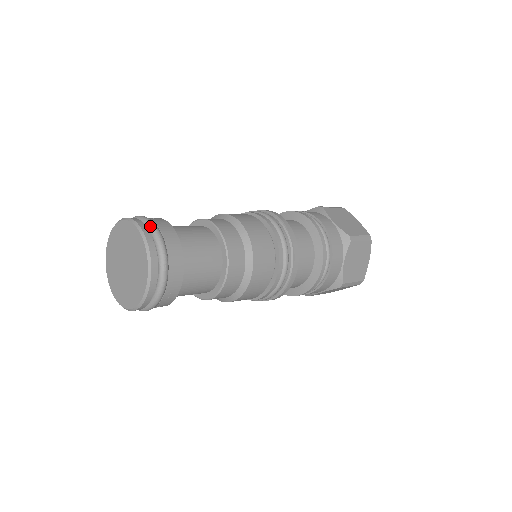
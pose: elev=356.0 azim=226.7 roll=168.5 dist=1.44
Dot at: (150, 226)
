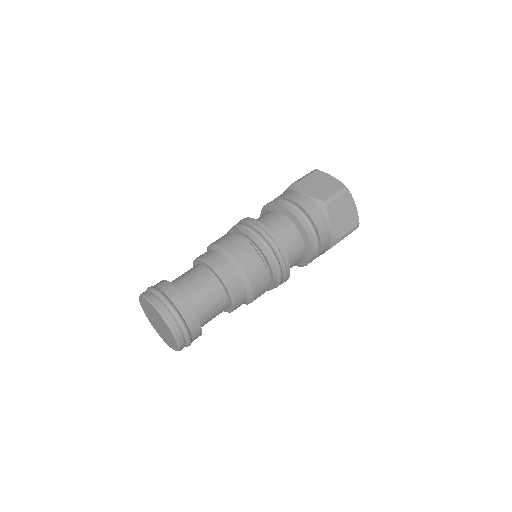
Dot at: (157, 296)
